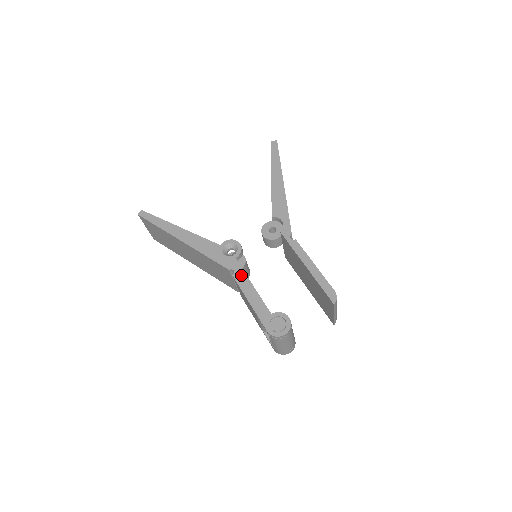
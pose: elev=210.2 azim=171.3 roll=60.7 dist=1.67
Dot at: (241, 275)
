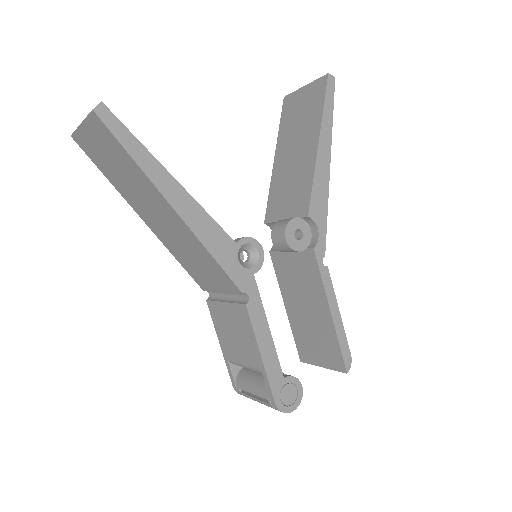
Dot at: (257, 307)
